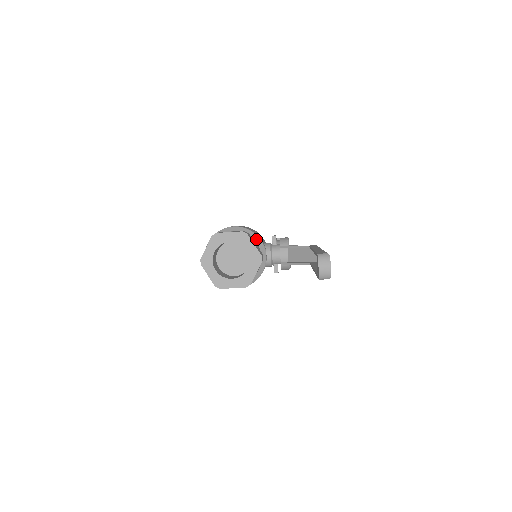
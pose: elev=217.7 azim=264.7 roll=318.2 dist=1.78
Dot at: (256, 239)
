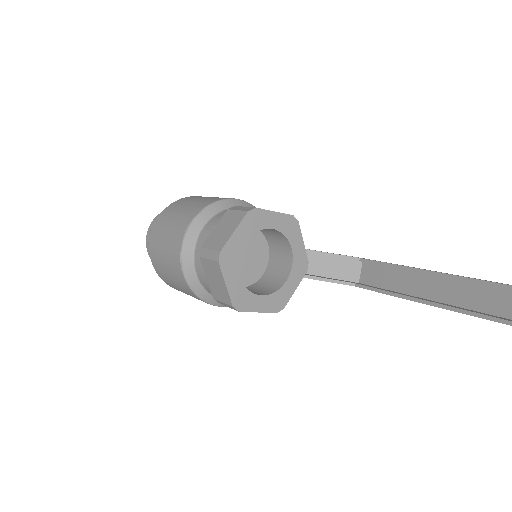
Dot at: occluded
